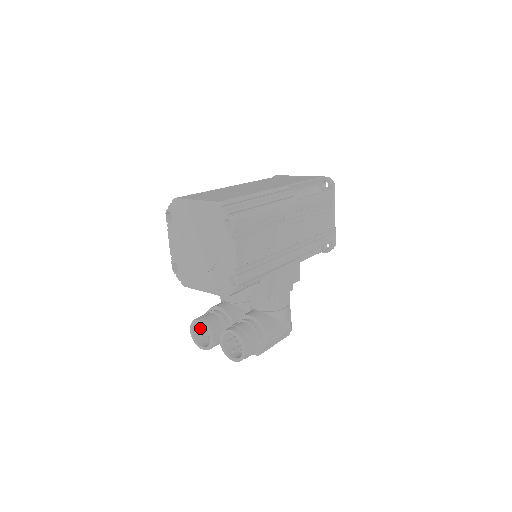
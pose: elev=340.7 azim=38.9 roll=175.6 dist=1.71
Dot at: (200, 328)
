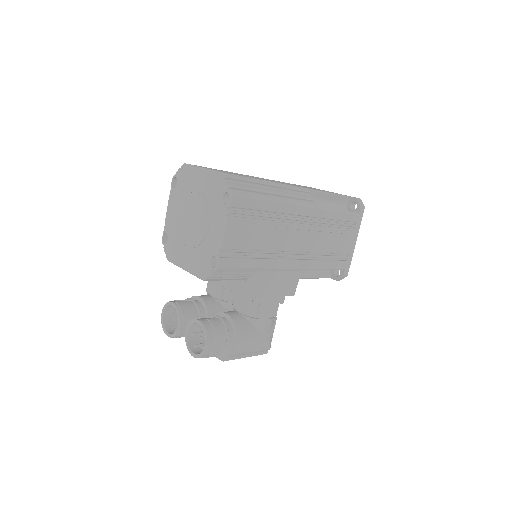
Dot at: (174, 314)
